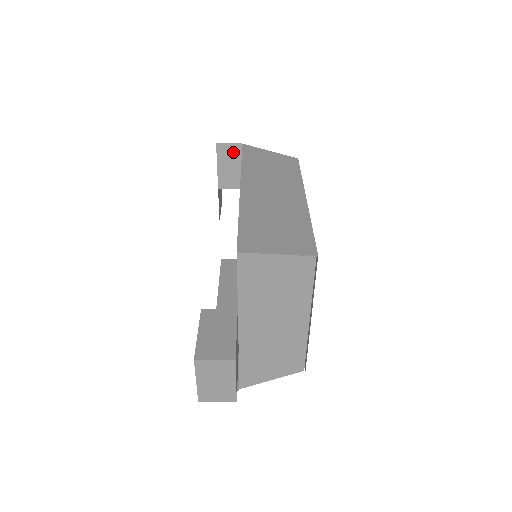
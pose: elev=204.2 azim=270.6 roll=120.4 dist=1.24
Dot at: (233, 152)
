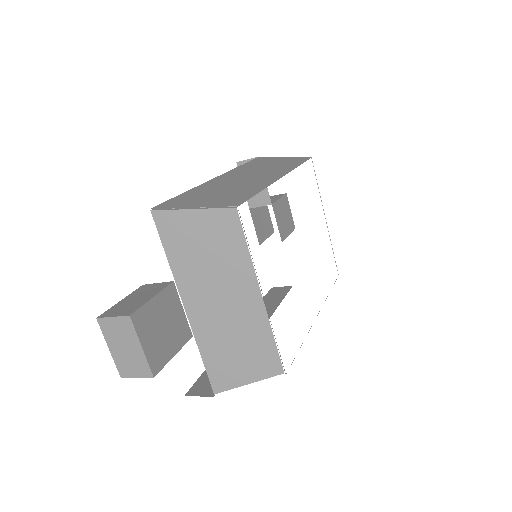
Dot at: occluded
